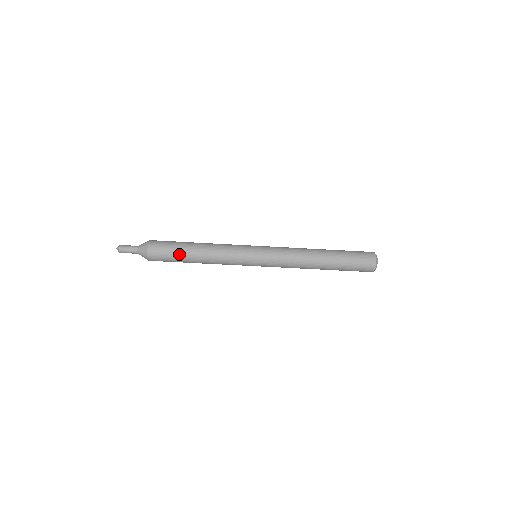
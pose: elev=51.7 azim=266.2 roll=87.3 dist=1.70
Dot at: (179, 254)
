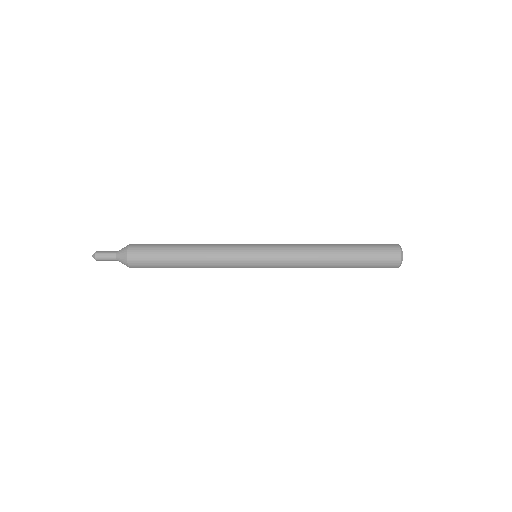
Dot at: (165, 264)
